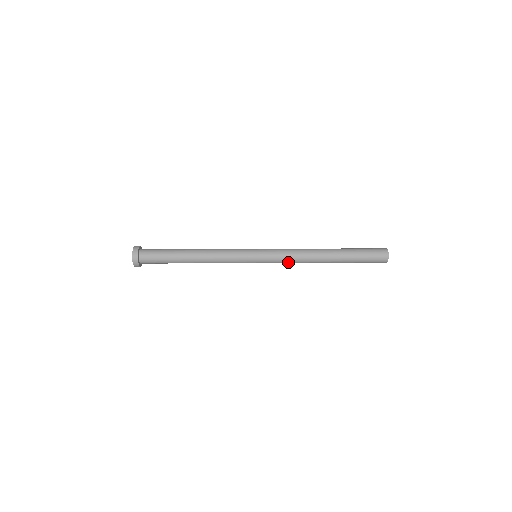
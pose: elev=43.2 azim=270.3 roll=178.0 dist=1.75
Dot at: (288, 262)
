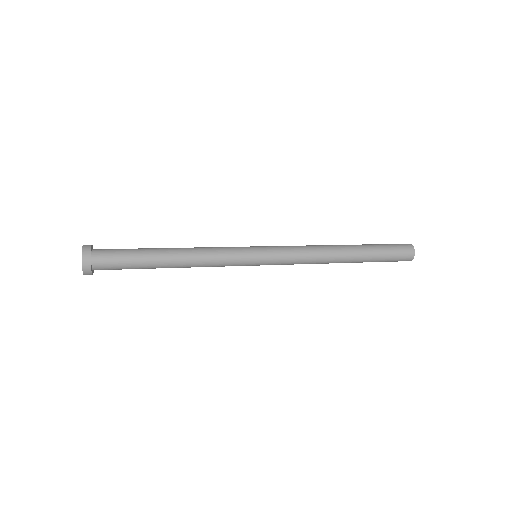
Dot at: occluded
